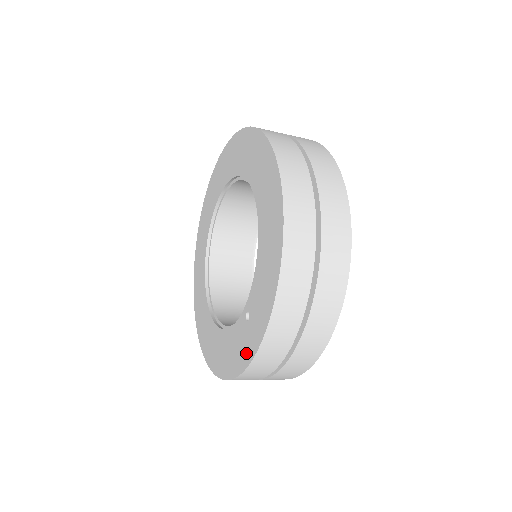
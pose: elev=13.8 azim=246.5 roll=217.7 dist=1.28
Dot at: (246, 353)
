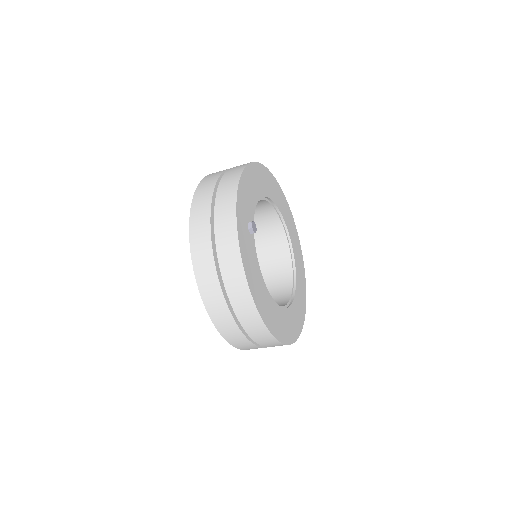
Dot at: occluded
